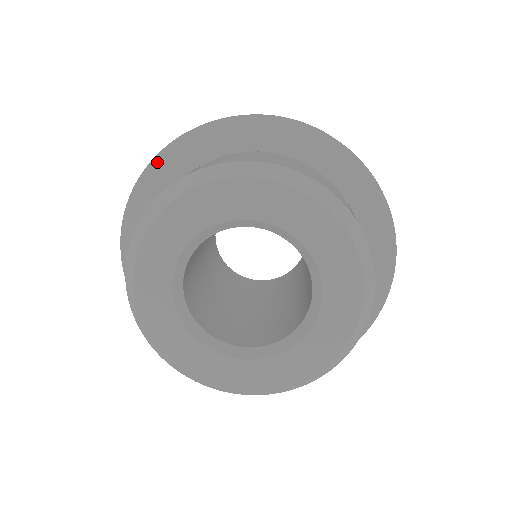
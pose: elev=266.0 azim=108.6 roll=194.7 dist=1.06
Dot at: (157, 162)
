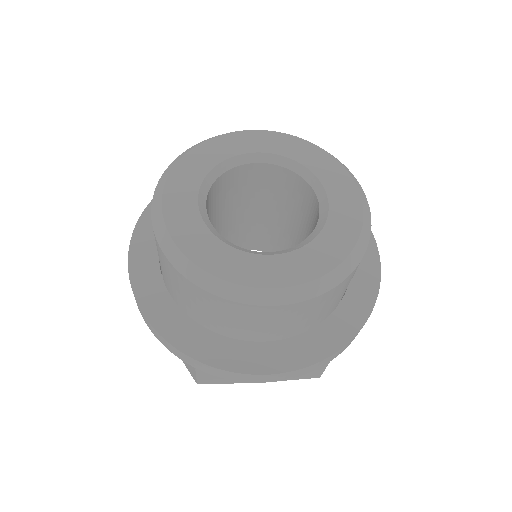
Dot at: (132, 259)
